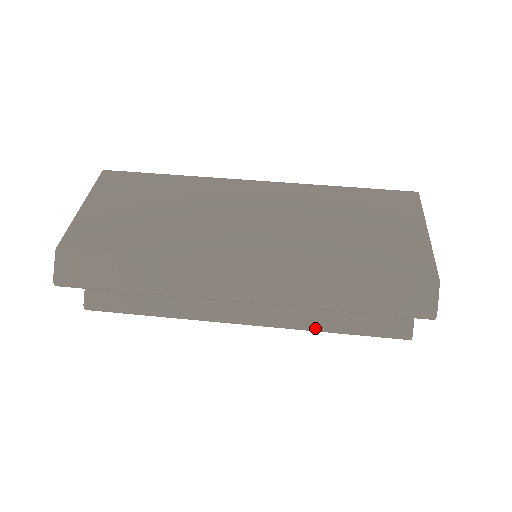
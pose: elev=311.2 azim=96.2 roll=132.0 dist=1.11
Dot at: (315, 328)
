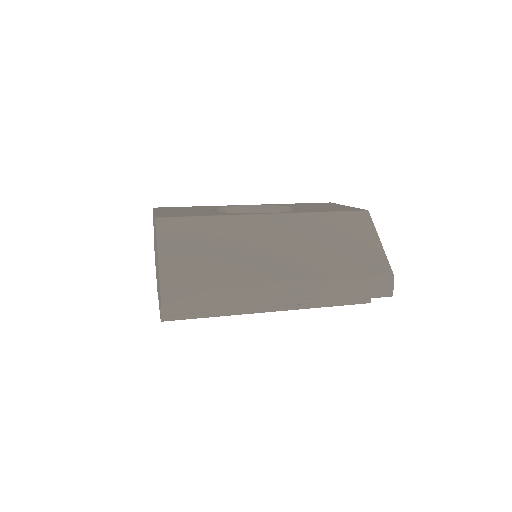
Dot at: (316, 306)
